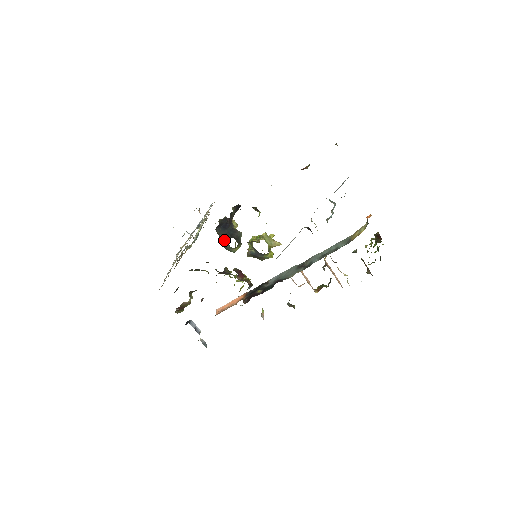
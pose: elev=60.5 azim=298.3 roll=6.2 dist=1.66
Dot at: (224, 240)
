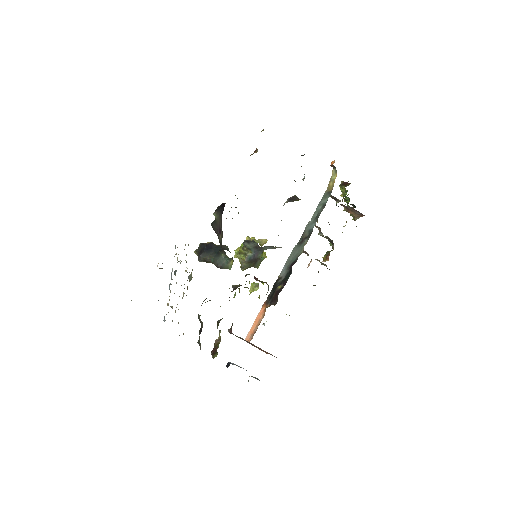
Dot at: (217, 258)
